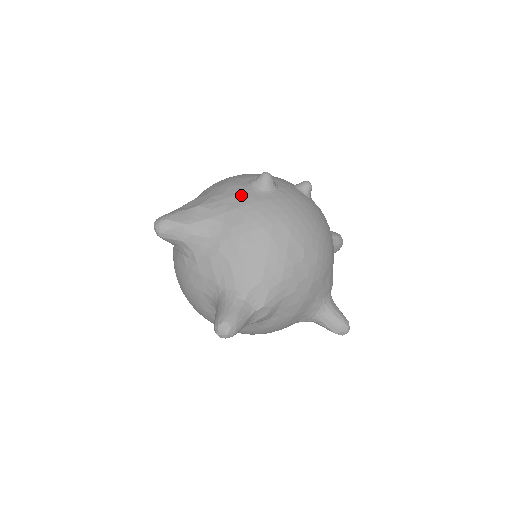
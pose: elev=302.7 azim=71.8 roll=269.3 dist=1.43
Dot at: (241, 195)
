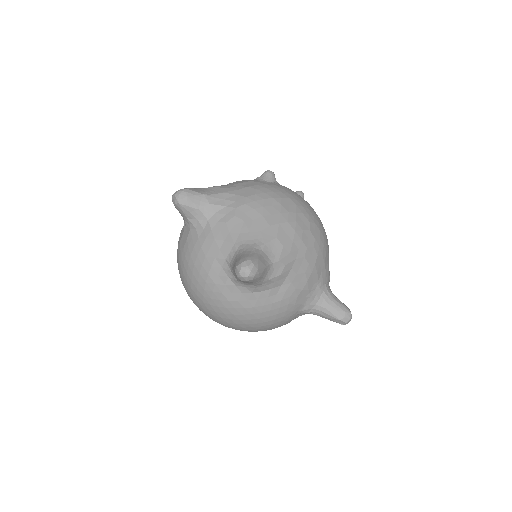
Dot at: (250, 182)
